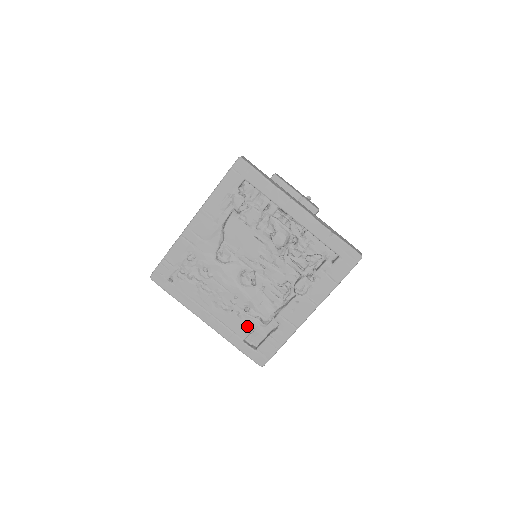
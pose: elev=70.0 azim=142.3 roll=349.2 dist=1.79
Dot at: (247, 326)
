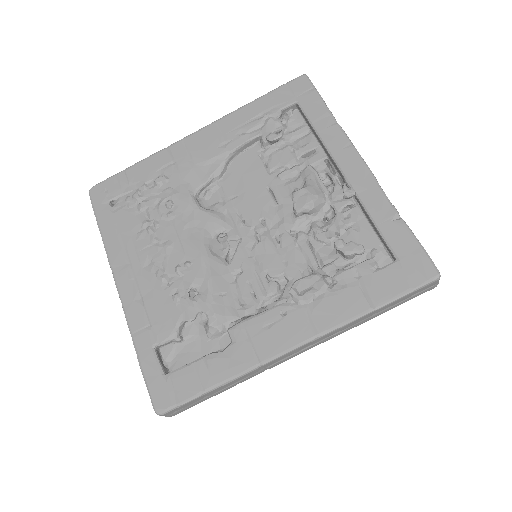
Dot at: (177, 321)
